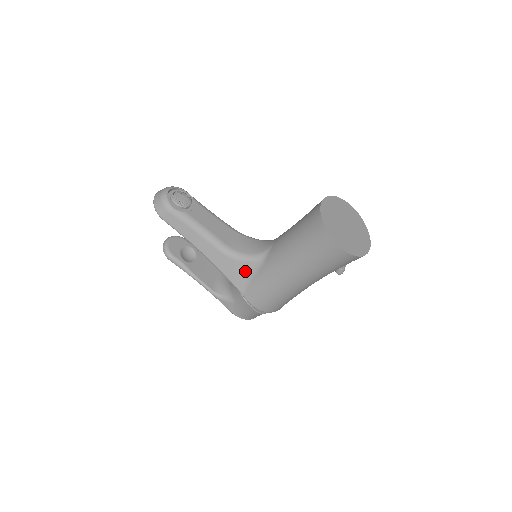
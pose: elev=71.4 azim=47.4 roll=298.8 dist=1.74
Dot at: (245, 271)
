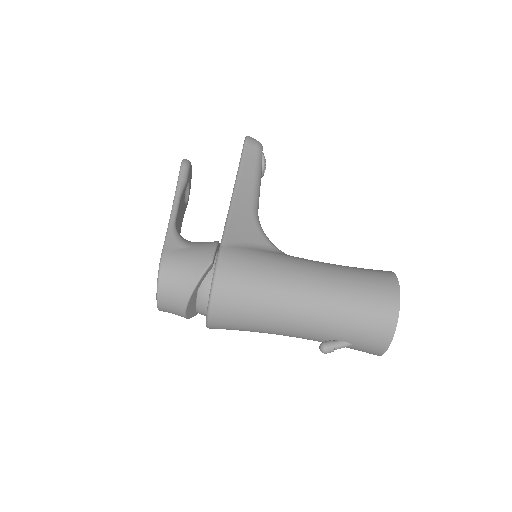
Dot at: (252, 238)
